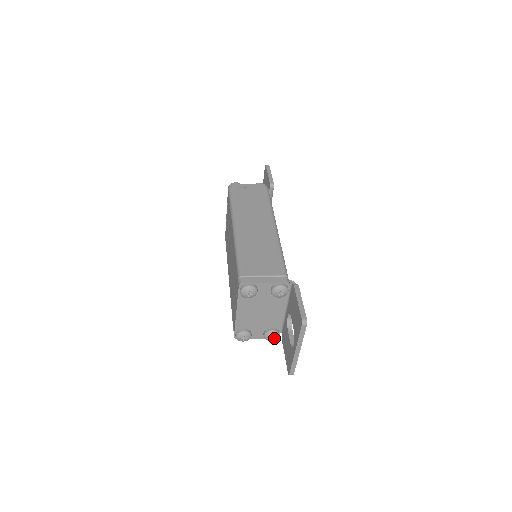
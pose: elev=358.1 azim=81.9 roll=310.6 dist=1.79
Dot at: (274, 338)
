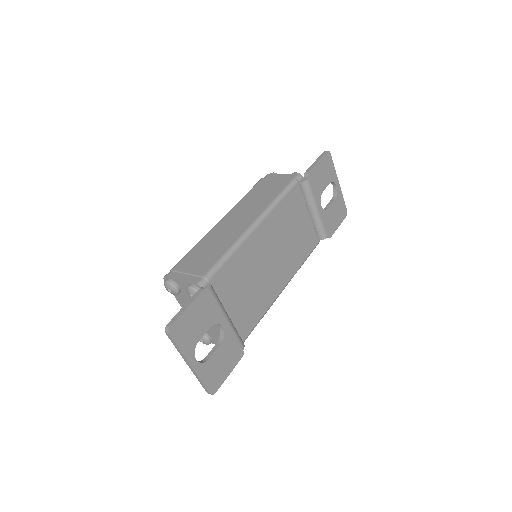
Dot at: occluded
